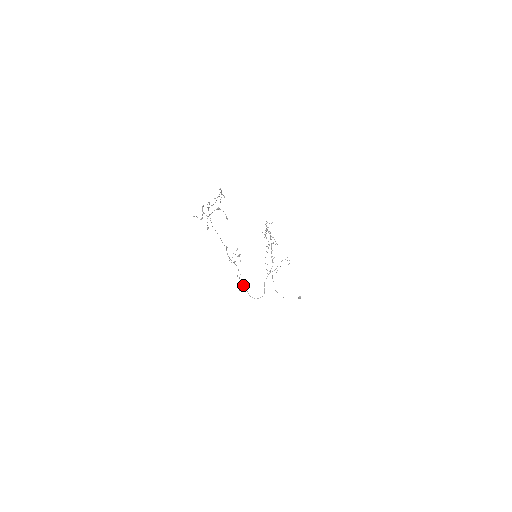
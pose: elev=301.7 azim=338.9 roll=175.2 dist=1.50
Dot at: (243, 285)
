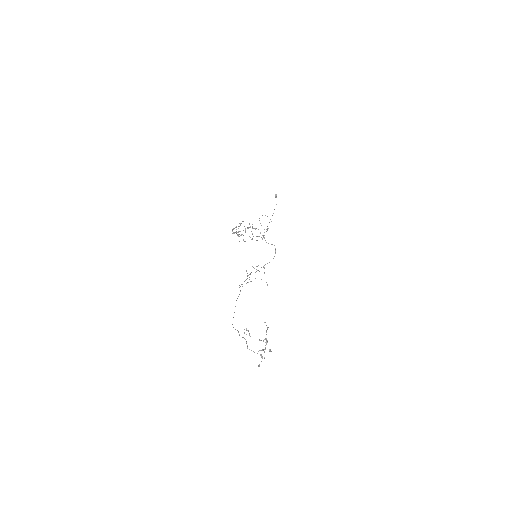
Dot at: occluded
